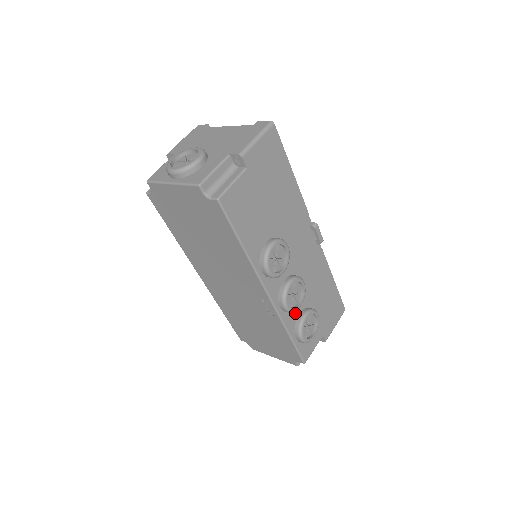
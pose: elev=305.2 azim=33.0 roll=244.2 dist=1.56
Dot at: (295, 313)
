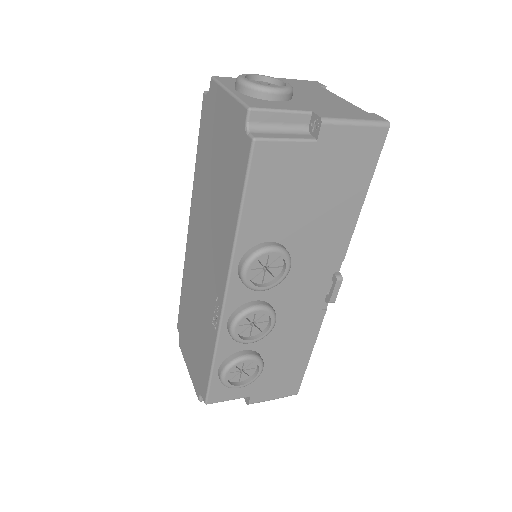
Dot at: (239, 345)
